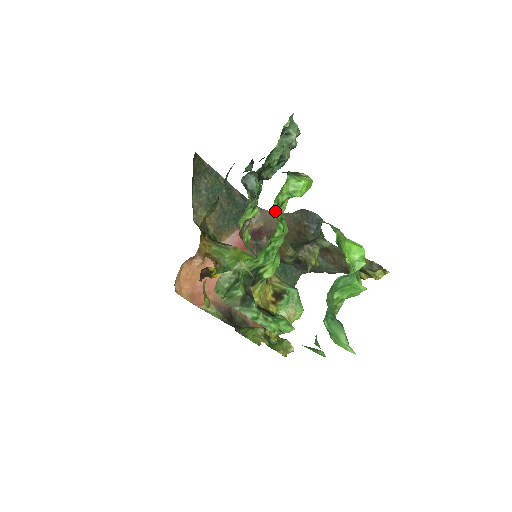
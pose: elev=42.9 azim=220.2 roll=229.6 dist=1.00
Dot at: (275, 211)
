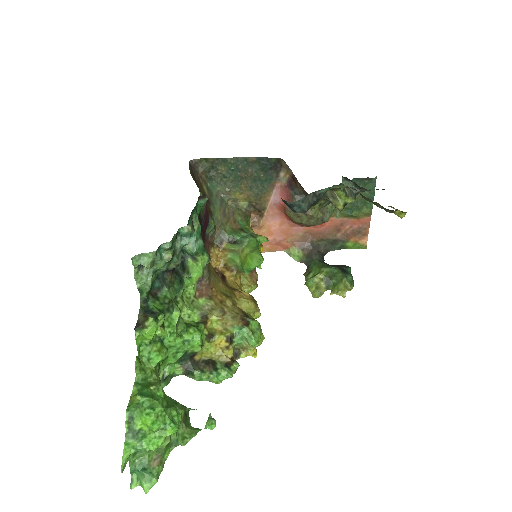
Dot at: (144, 354)
